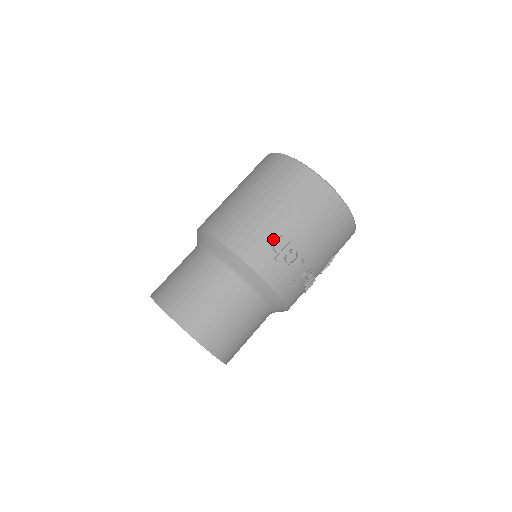
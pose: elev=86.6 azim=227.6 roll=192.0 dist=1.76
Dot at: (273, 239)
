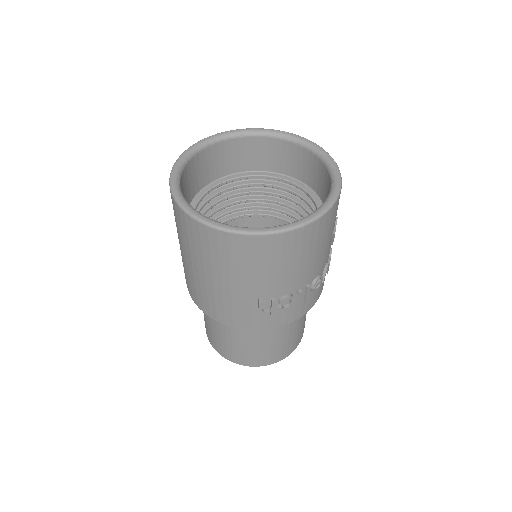
Dot at: (254, 305)
